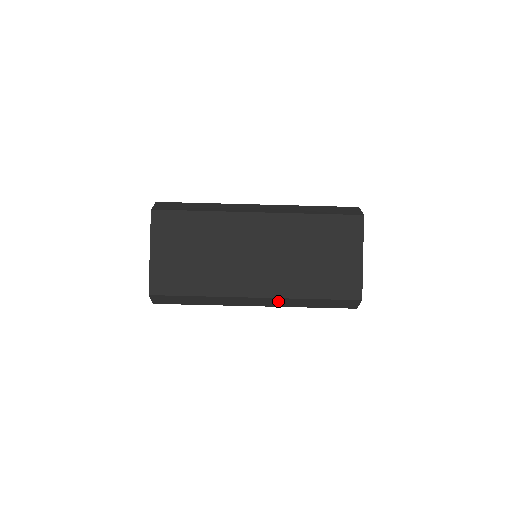
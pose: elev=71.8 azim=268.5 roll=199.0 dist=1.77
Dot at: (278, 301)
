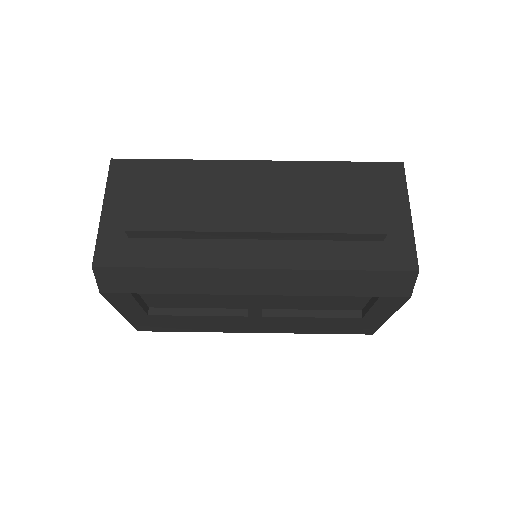
Dot at: (290, 279)
